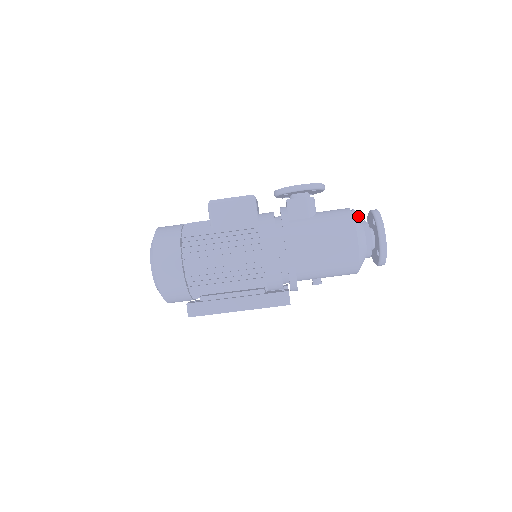
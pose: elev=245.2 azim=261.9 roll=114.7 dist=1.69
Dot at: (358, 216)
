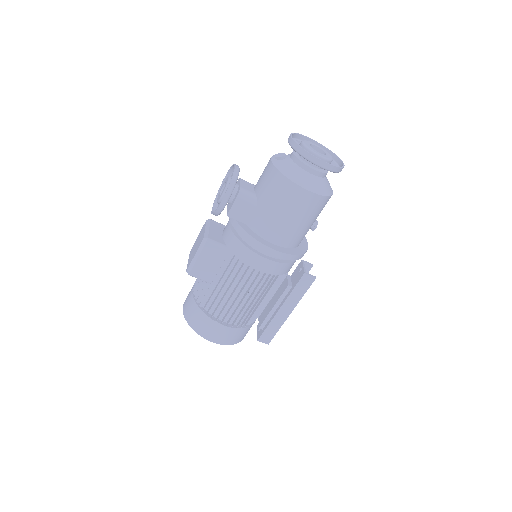
Dot at: (285, 157)
